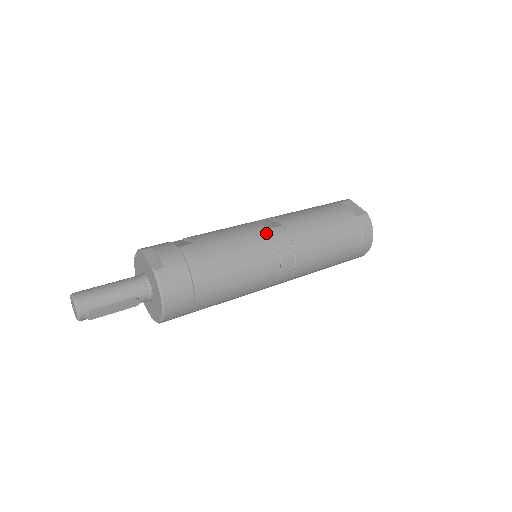
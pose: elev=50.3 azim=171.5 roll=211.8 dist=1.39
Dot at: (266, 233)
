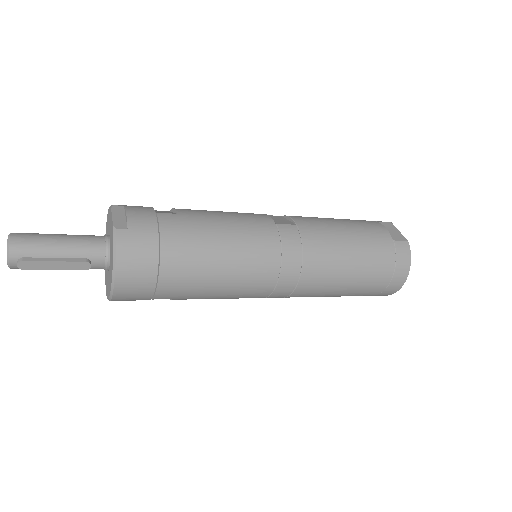
Dot at: (272, 227)
